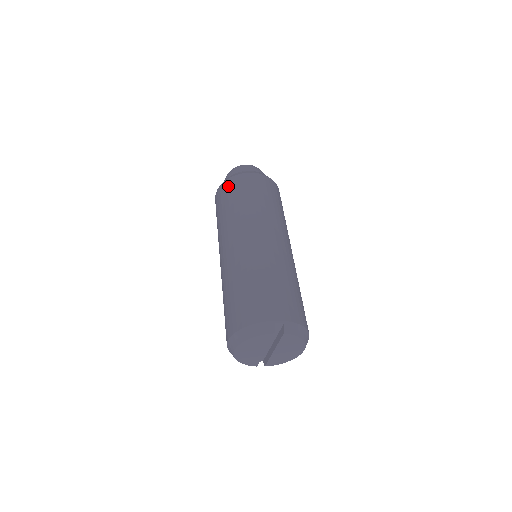
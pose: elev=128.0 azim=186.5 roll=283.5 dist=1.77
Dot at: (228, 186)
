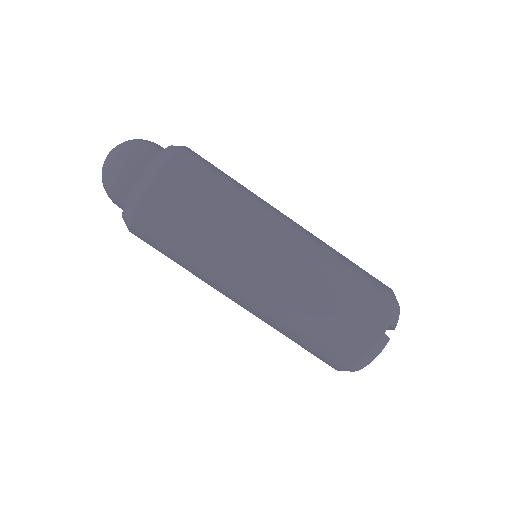
Dot at: (149, 221)
